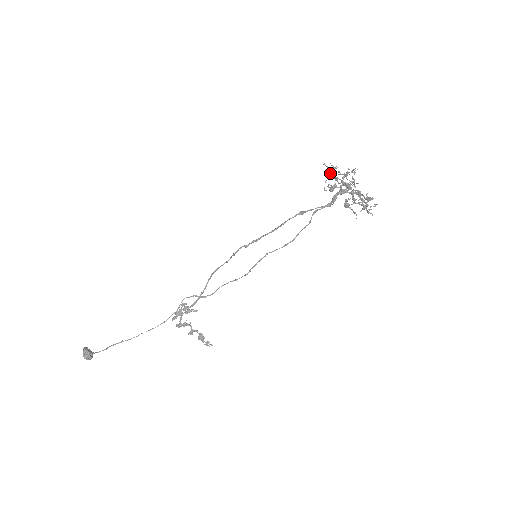
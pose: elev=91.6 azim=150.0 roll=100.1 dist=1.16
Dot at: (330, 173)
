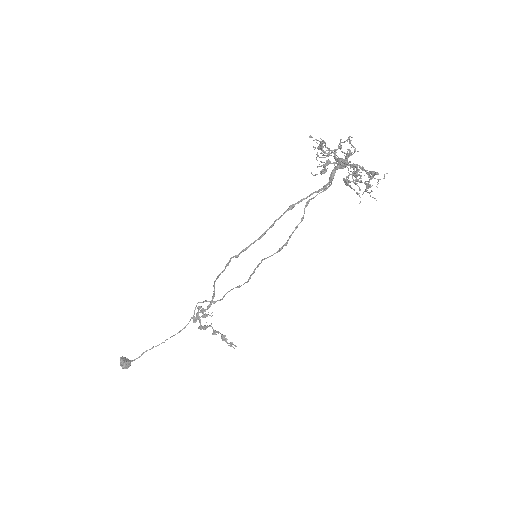
Dot at: (320, 146)
